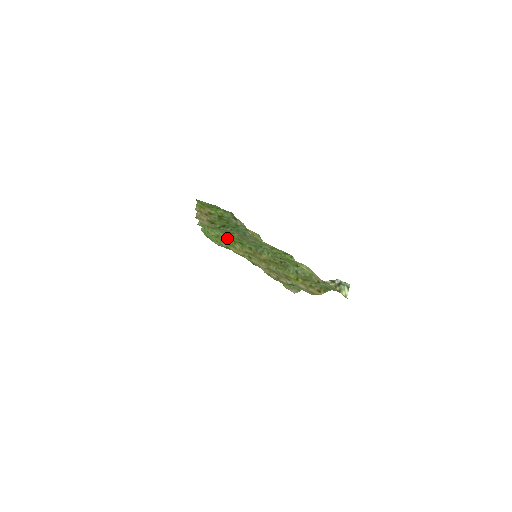
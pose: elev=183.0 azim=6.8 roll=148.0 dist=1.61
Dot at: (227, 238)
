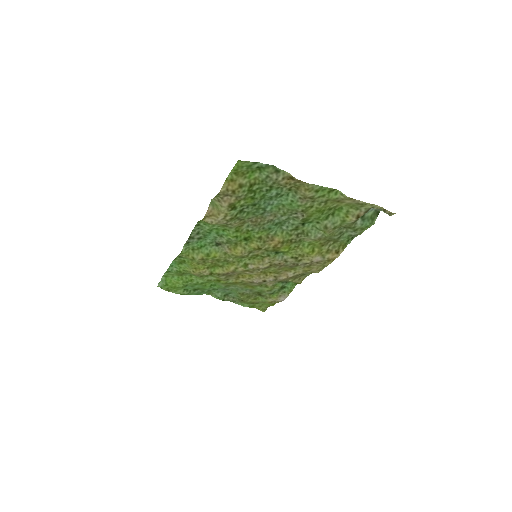
Dot at: (220, 251)
